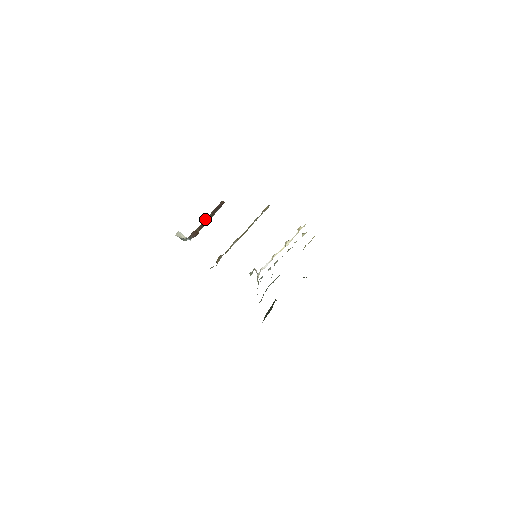
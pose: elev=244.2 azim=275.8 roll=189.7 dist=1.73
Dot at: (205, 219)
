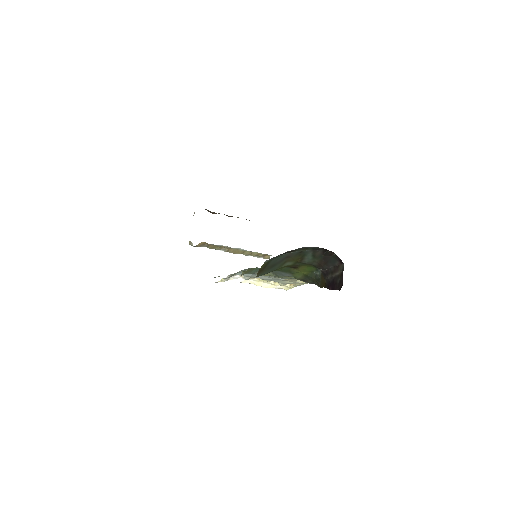
Dot at: occluded
